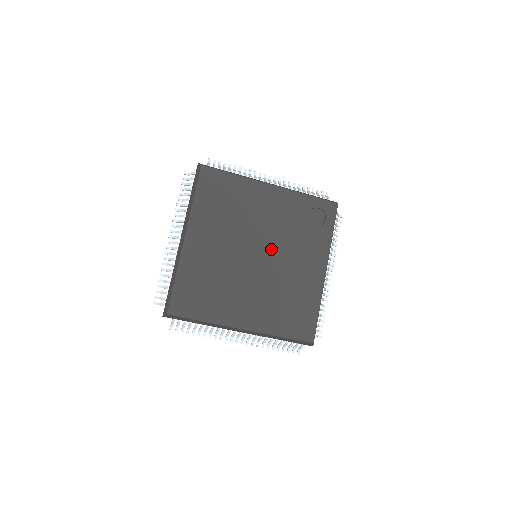
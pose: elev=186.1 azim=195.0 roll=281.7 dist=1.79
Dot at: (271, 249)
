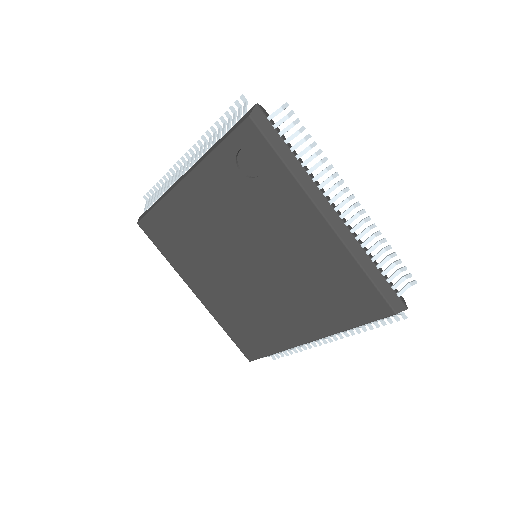
Dot at: (252, 247)
